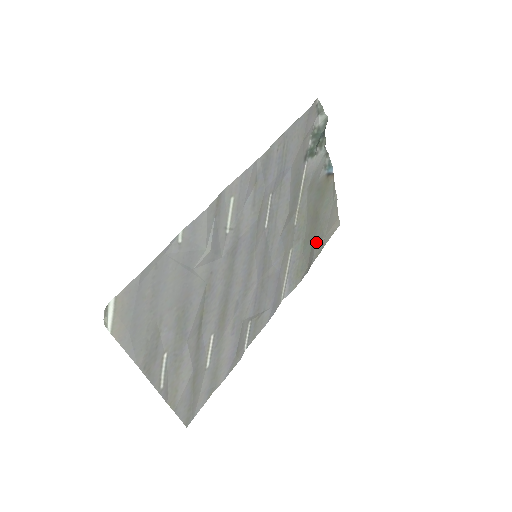
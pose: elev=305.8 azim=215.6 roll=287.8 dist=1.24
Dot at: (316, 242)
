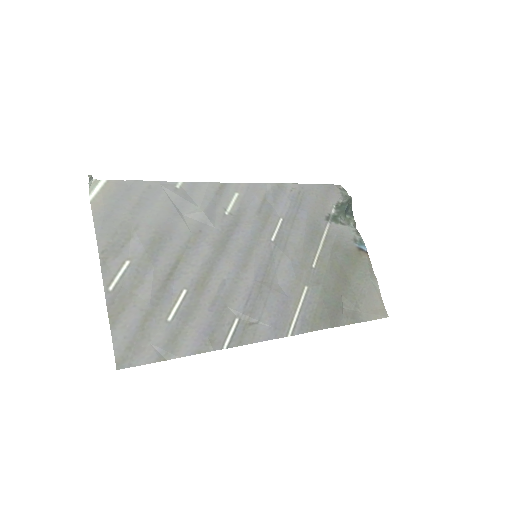
Dot at: (347, 308)
